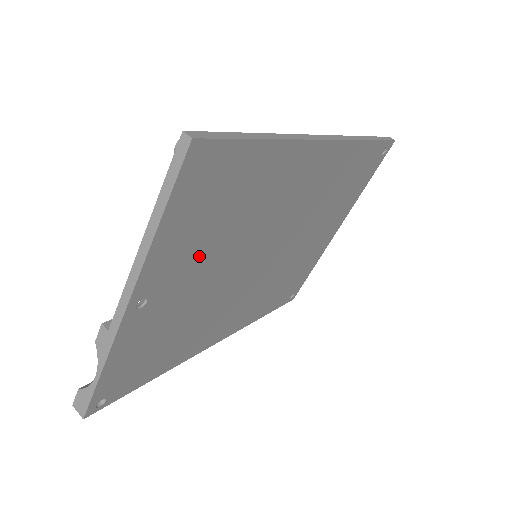
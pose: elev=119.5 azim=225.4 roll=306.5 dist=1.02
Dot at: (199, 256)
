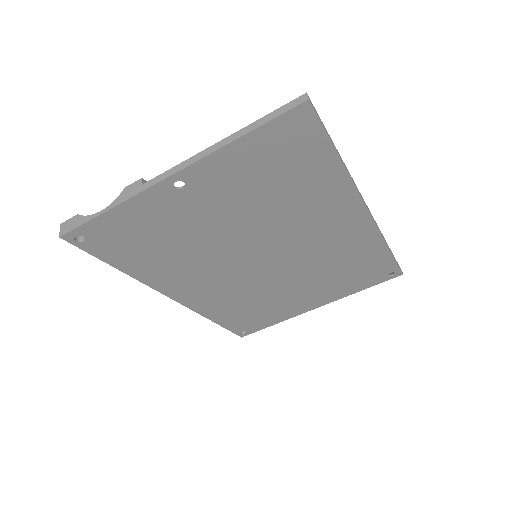
Dot at: (236, 195)
